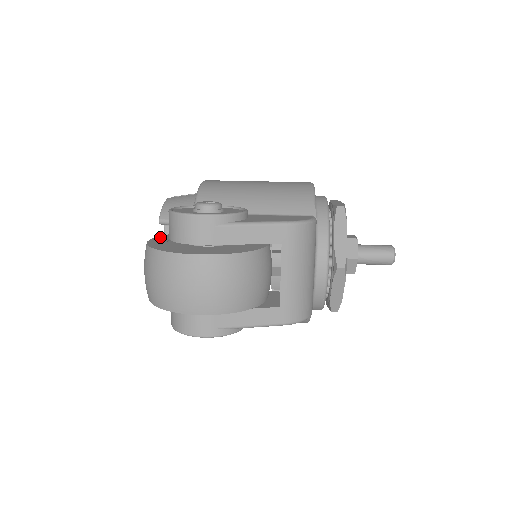
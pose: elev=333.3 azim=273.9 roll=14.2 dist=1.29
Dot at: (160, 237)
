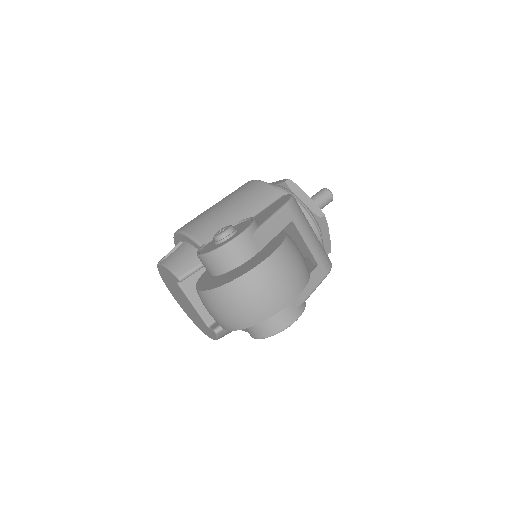
Dot at: (199, 286)
